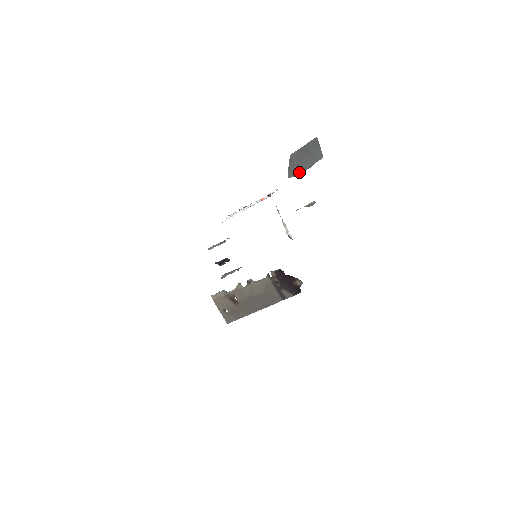
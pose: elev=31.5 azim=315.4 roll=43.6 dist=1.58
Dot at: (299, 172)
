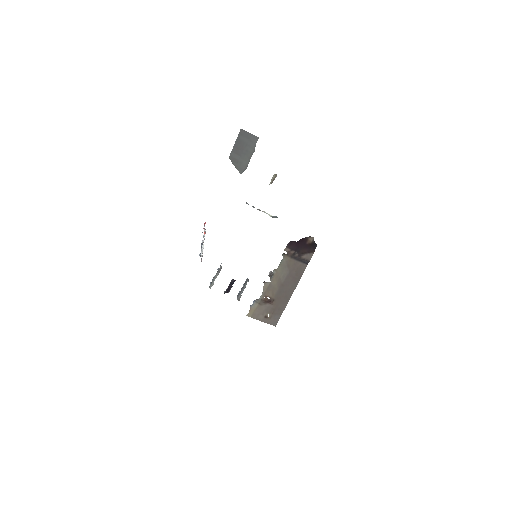
Dot at: (247, 163)
